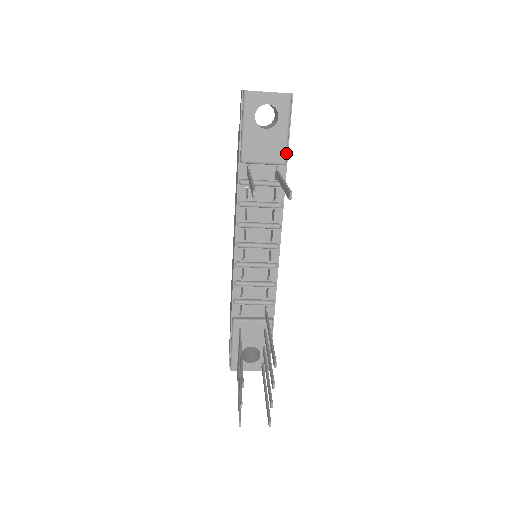
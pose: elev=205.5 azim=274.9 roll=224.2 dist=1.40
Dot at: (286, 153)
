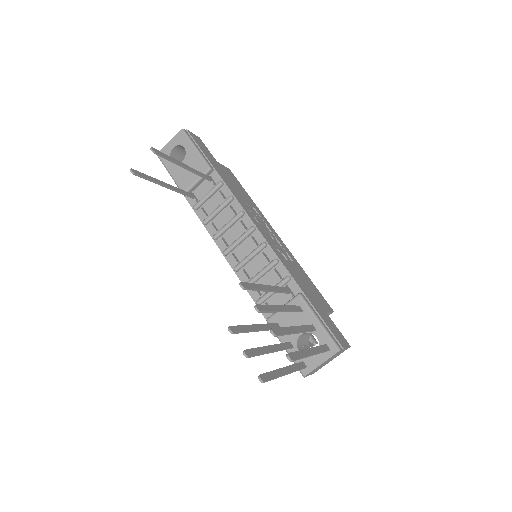
Dot at: (205, 162)
